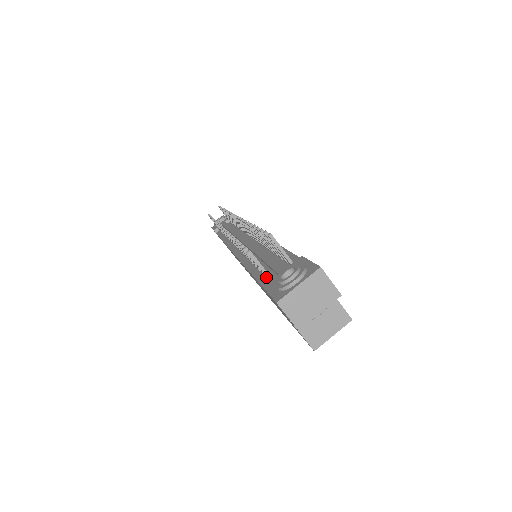
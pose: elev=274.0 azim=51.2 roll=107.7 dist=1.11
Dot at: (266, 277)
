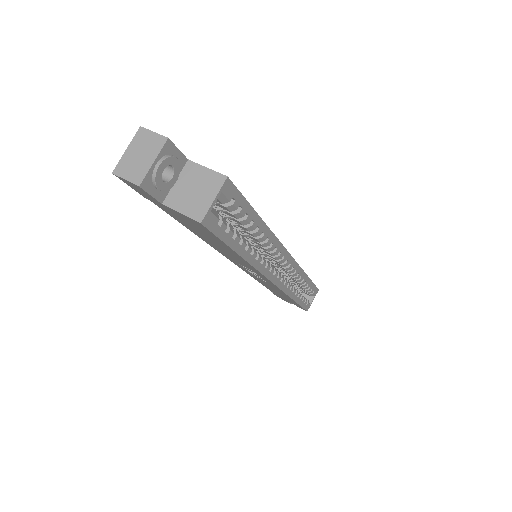
Dot at: occluded
